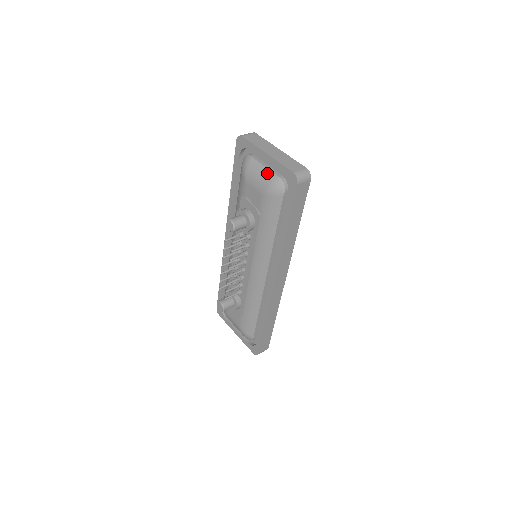
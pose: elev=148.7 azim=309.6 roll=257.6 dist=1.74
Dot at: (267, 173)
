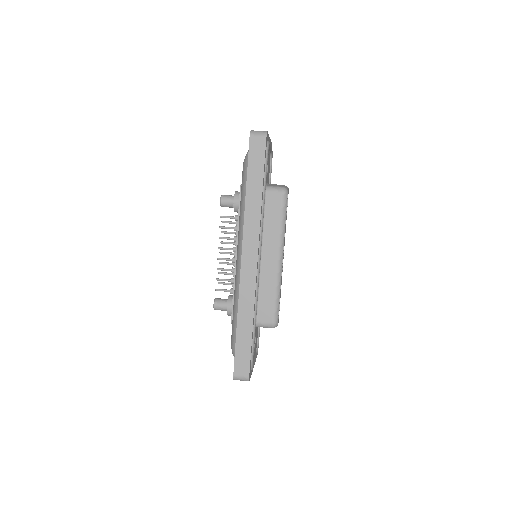
Dot at: occluded
